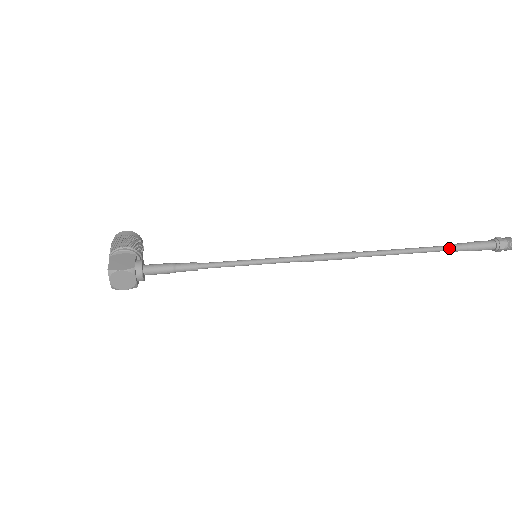
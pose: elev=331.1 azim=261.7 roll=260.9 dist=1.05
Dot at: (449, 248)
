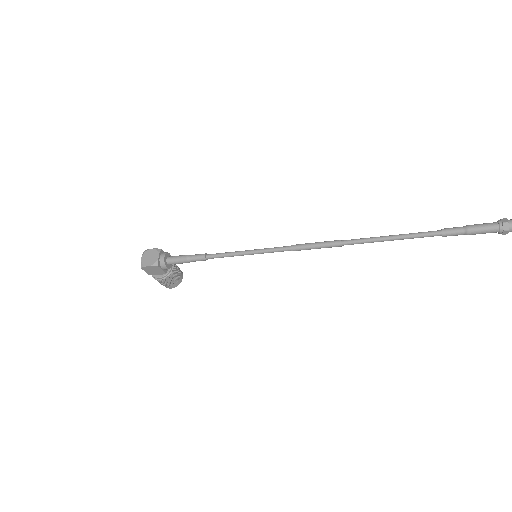
Dot at: (441, 230)
